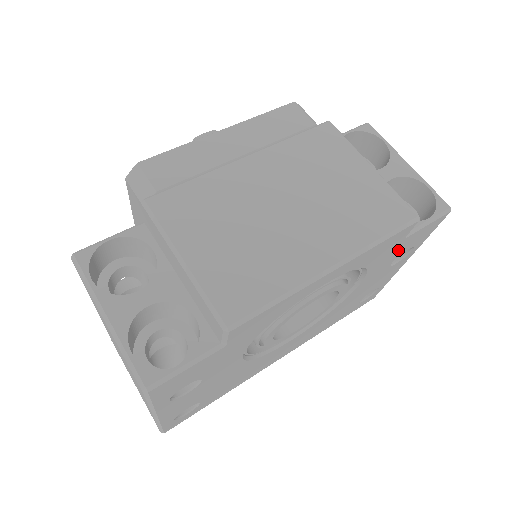
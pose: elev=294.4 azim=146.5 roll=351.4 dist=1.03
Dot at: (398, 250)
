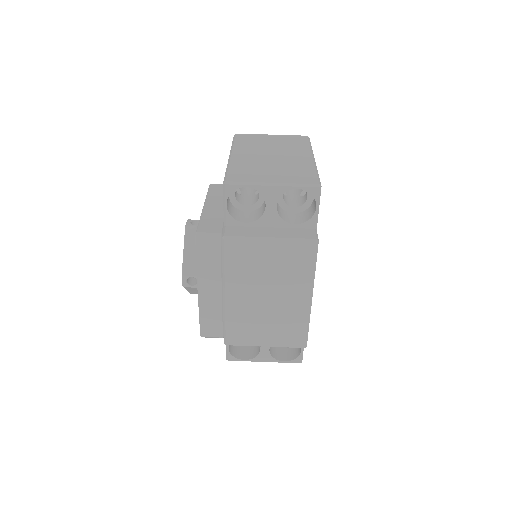
Dot at: occluded
